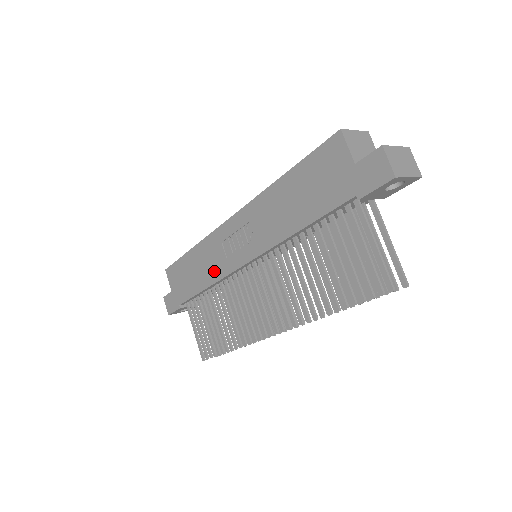
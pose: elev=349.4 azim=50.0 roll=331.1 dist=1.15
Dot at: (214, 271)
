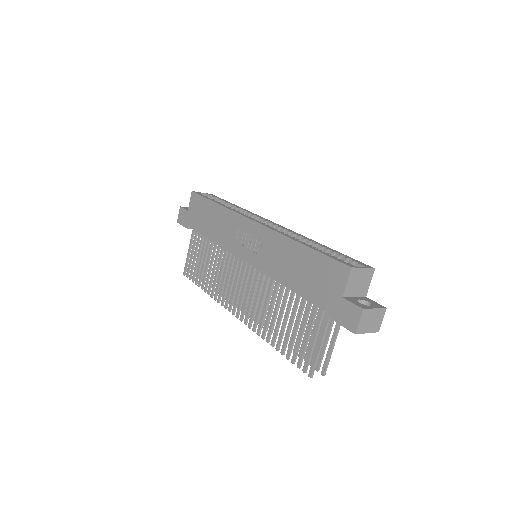
Dot at: (223, 238)
